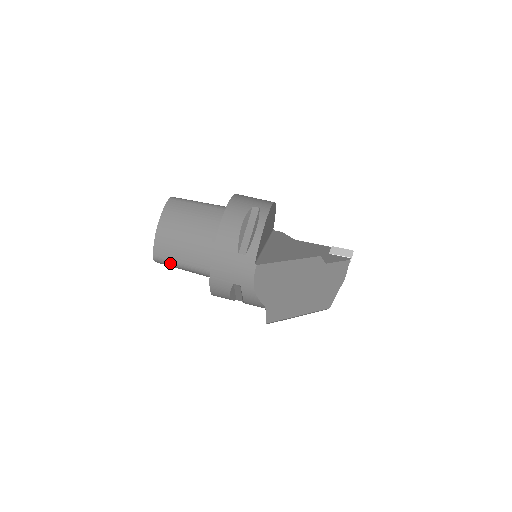
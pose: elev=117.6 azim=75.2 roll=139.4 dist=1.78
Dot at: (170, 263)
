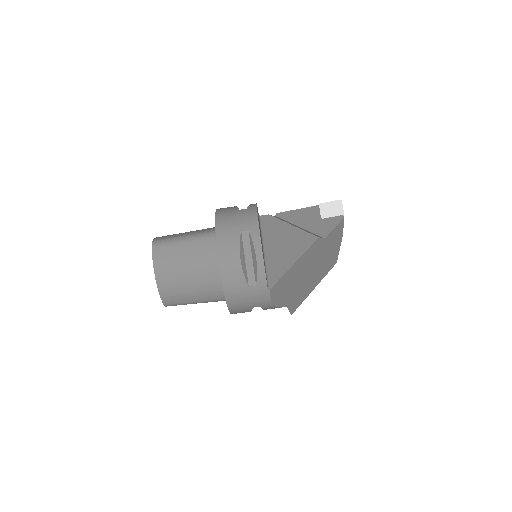
Dot at: (183, 304)
